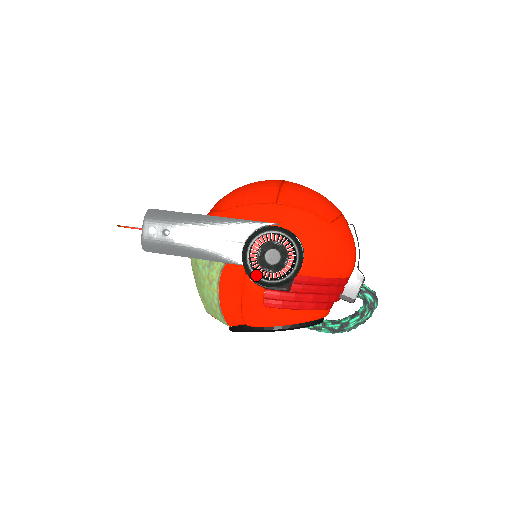
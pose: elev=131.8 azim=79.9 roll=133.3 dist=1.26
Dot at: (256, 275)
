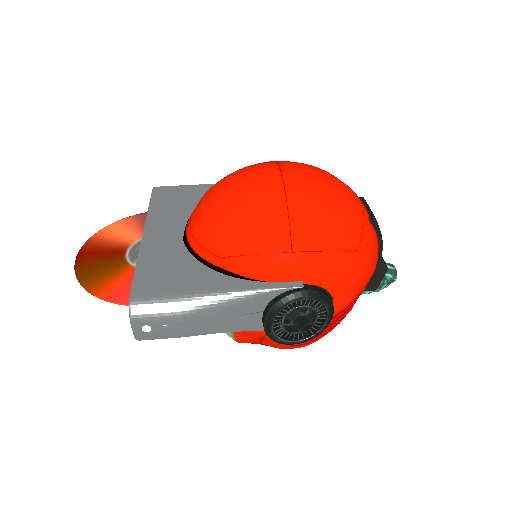
Dot at: (283, 341)
